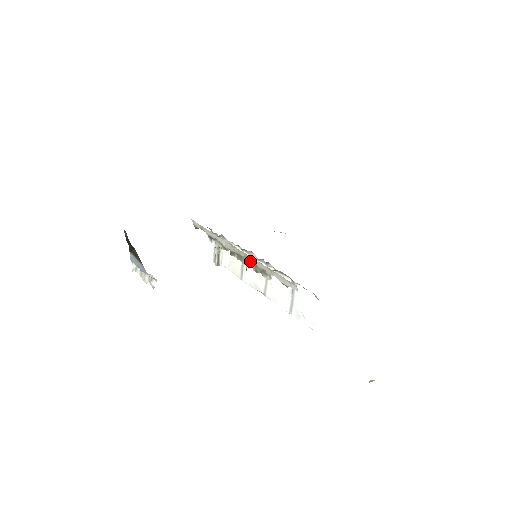
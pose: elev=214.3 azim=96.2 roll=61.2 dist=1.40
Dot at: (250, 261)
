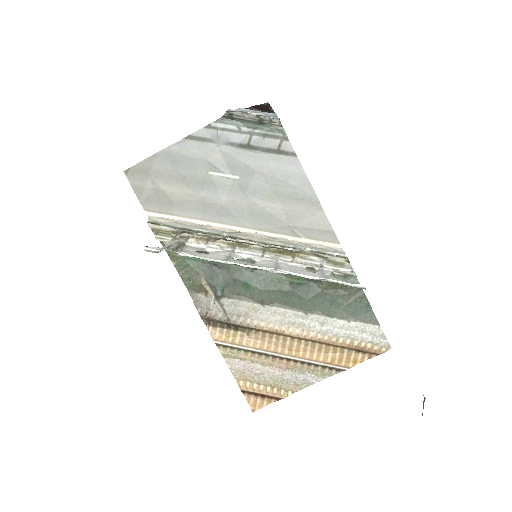
Dot at: (265, 243)
